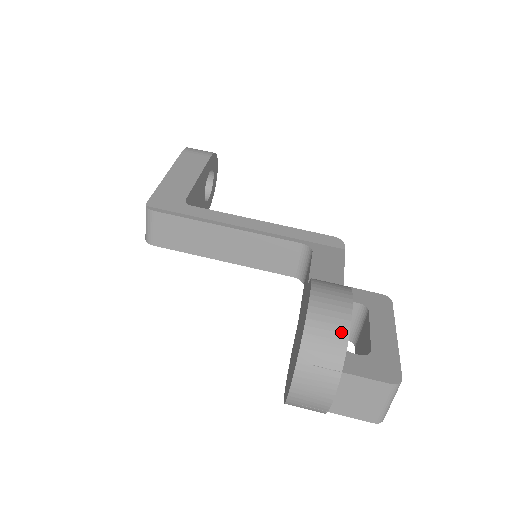
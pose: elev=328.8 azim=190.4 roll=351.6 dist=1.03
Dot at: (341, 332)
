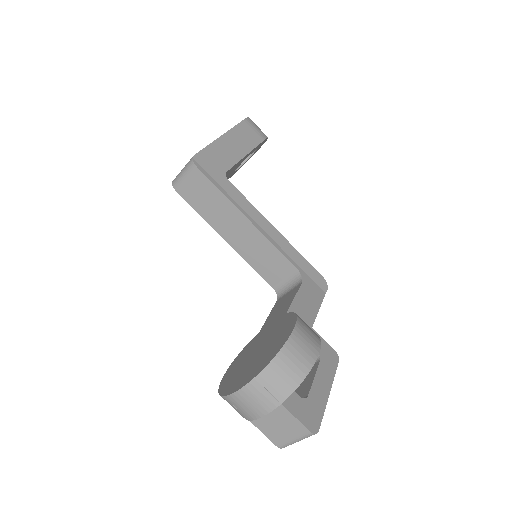
Dot at: (299, 375)
